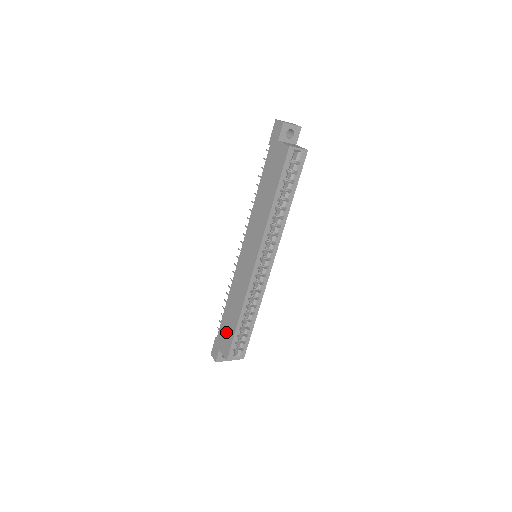
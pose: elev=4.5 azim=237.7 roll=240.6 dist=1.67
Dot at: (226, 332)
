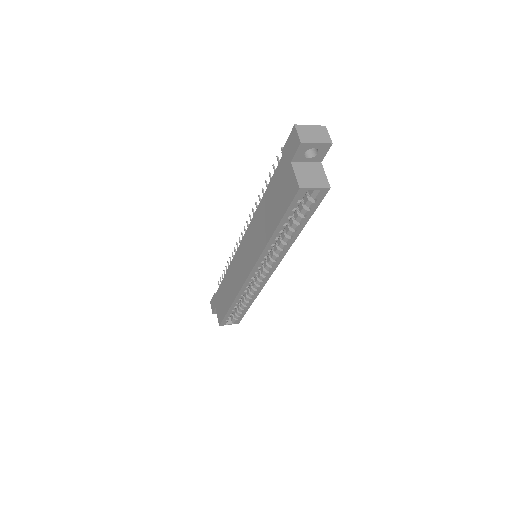
Dot at: (221, 302)
